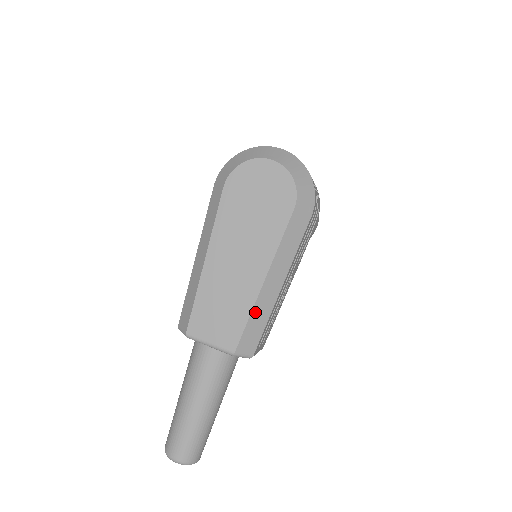
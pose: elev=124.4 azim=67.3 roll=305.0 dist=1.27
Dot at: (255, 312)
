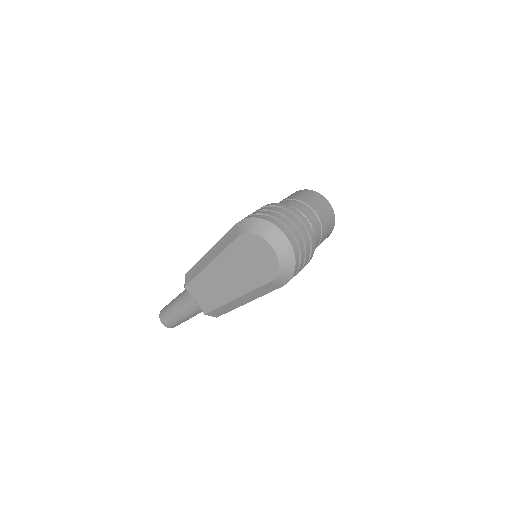
Dot at: (224, 306)
